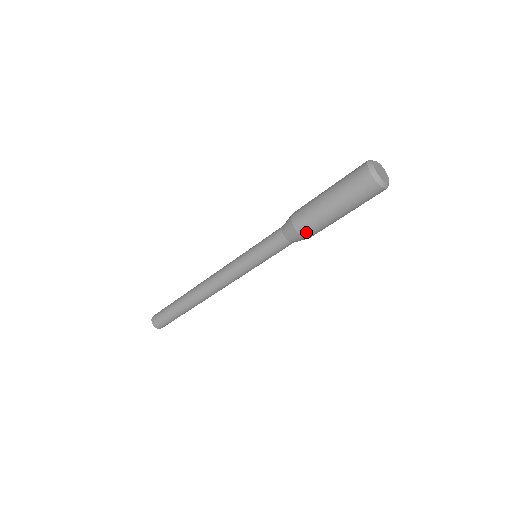
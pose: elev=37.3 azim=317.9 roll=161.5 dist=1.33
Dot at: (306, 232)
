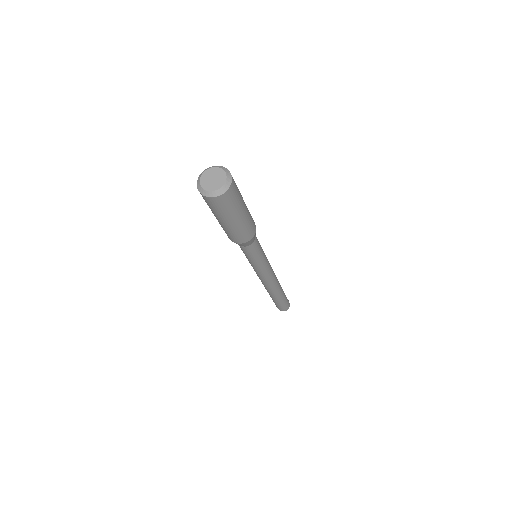
Dot at: (242, 240)
